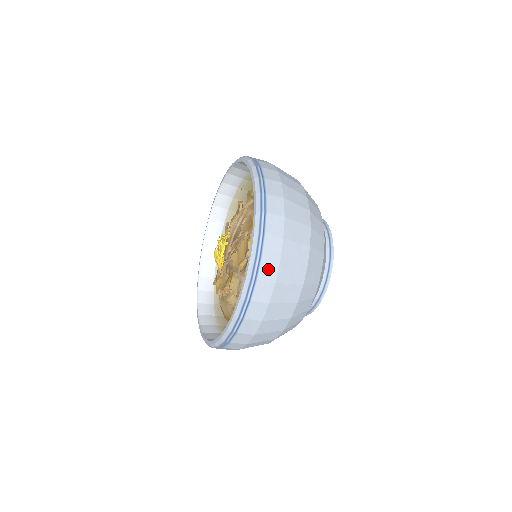
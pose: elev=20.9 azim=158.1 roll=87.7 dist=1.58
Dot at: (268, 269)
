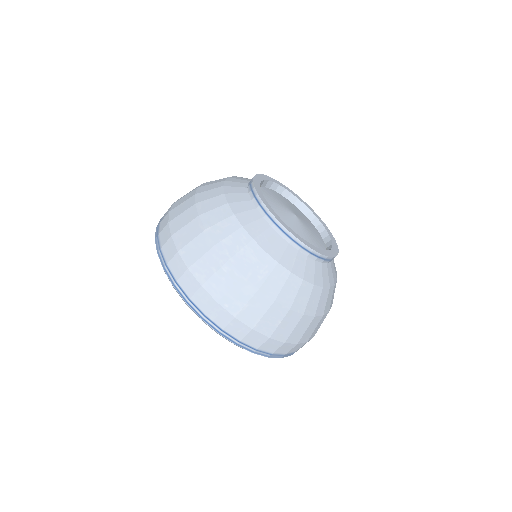
Dot at: (219, 316)
